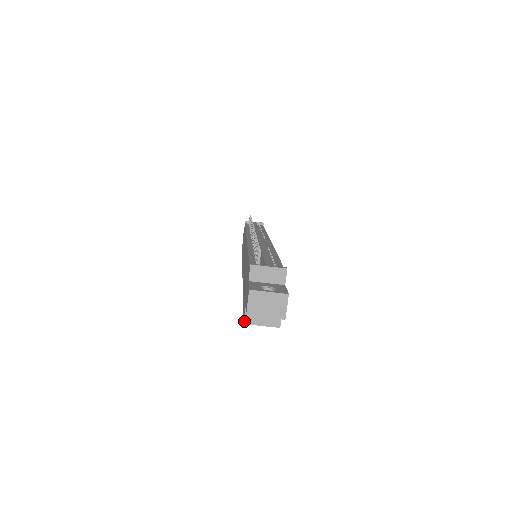
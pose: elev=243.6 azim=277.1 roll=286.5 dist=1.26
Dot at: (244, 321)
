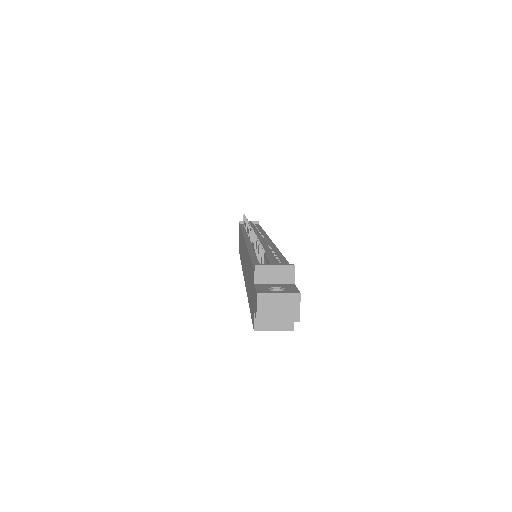
Dot at: (254, 327)
